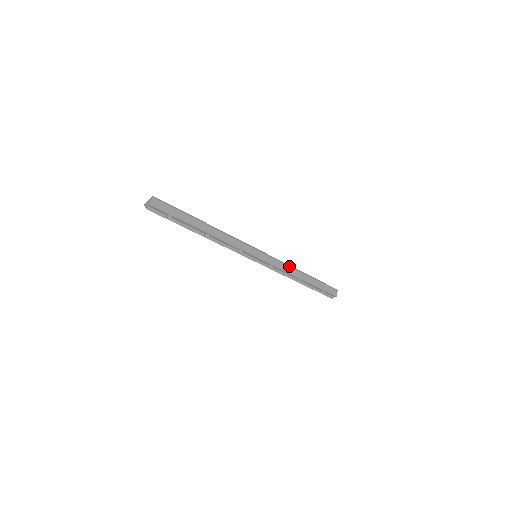
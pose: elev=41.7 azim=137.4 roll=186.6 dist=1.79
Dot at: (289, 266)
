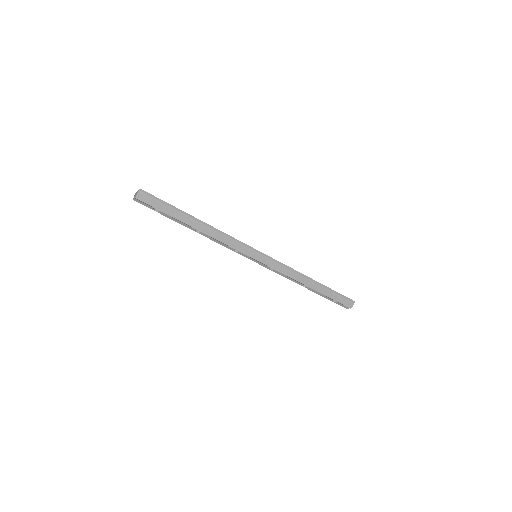
Dot at: (295, 271)
